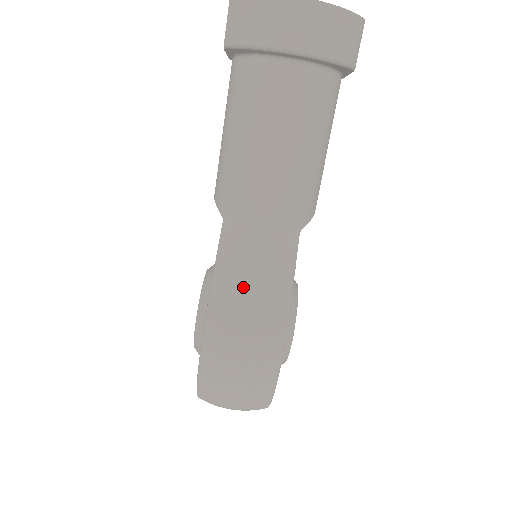
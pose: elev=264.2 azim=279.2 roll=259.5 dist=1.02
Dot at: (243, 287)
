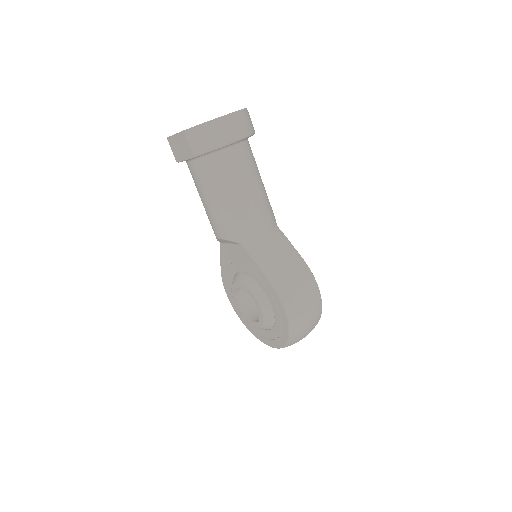
Dot at: (281, 266)
